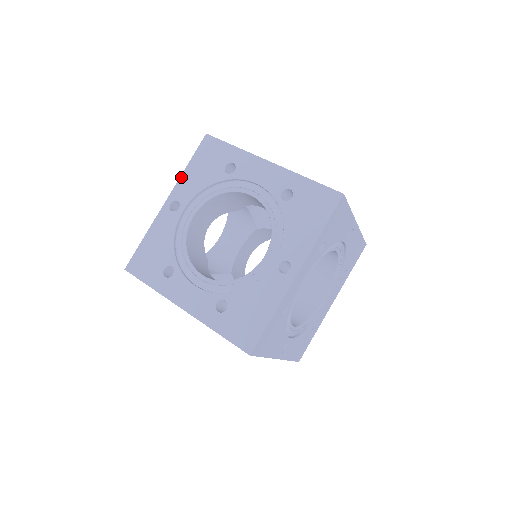
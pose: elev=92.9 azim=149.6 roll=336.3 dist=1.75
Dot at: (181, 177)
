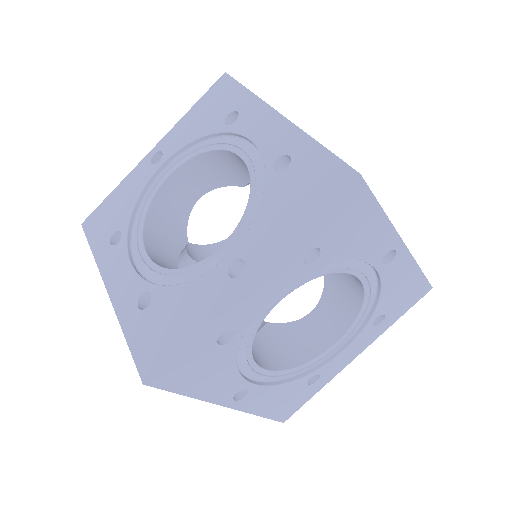
Dot at: (178, 123)
